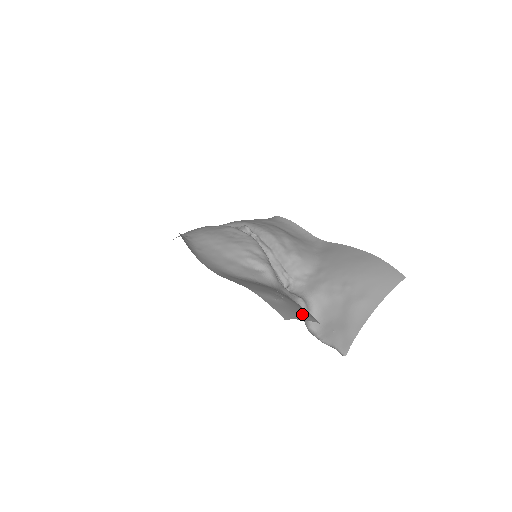
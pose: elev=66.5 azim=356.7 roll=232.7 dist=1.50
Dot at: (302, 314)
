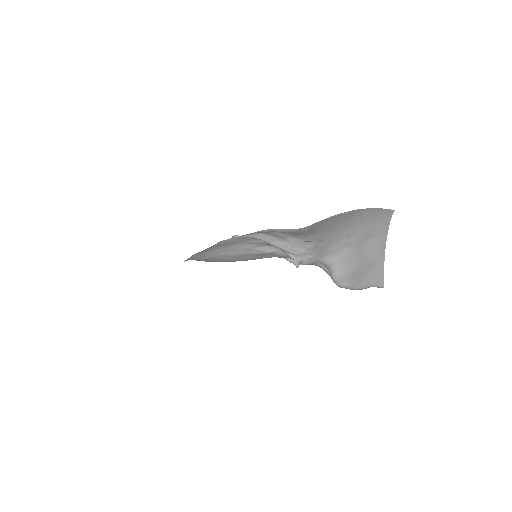
Dot at: occluded
